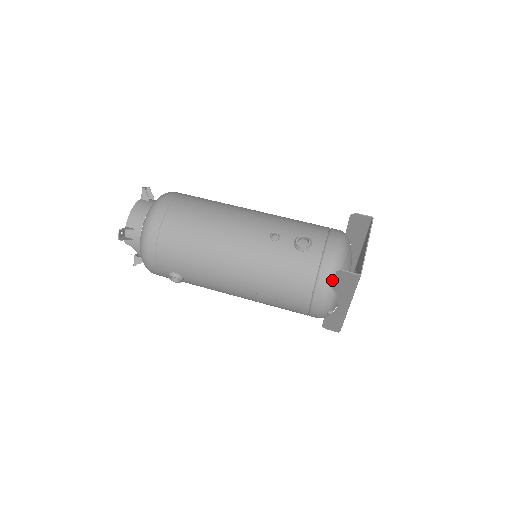
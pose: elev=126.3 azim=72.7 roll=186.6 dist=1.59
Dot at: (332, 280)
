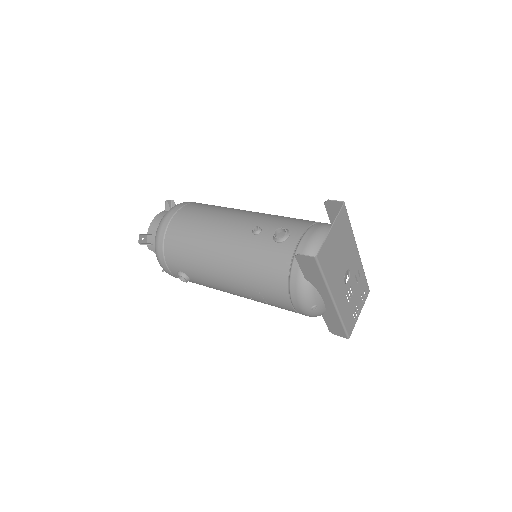
Dot at: occluded
